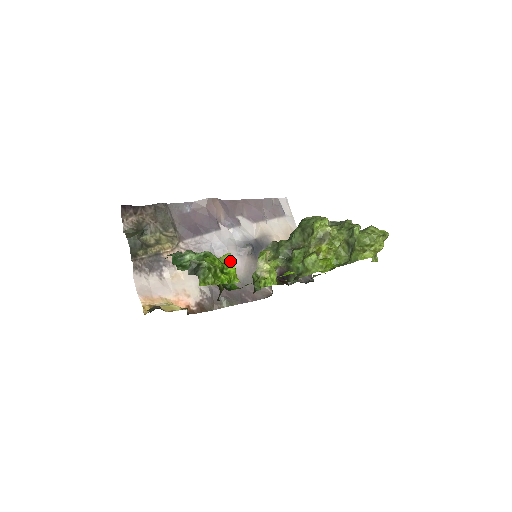
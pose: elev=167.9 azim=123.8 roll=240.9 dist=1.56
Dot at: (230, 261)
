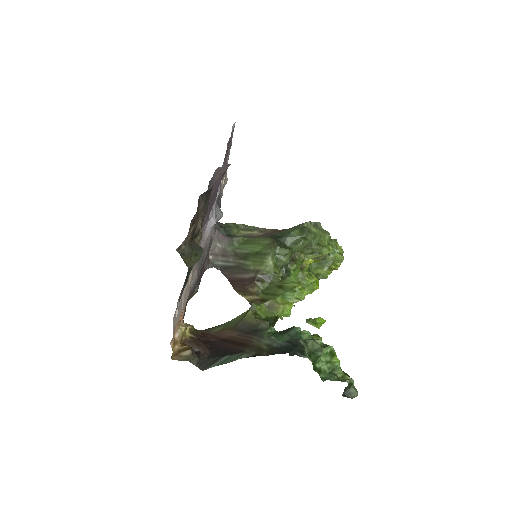
Dot at: occluded
